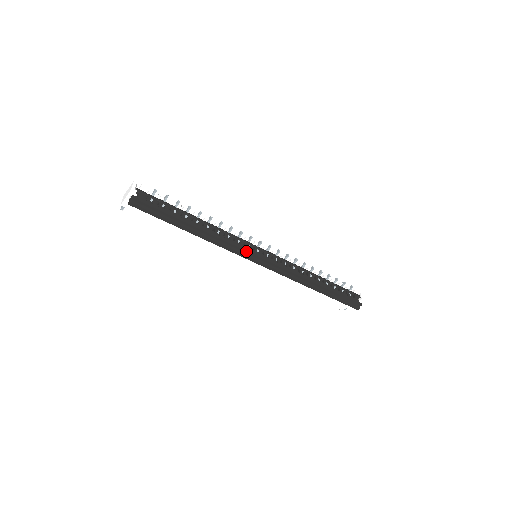
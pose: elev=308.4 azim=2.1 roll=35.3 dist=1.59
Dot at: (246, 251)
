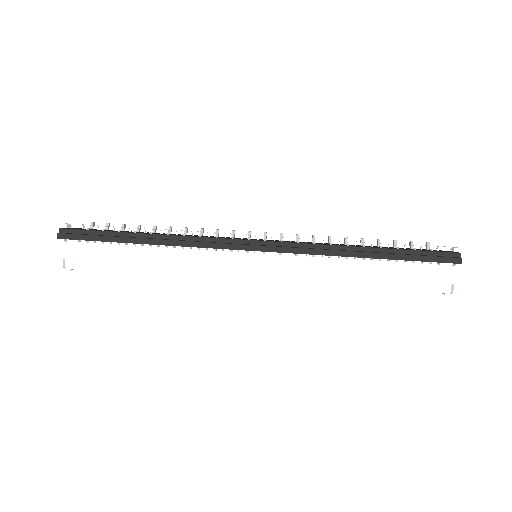
Dot at: (228, 239)
